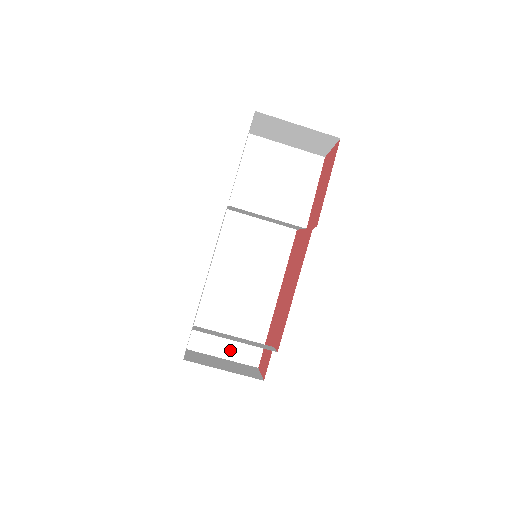
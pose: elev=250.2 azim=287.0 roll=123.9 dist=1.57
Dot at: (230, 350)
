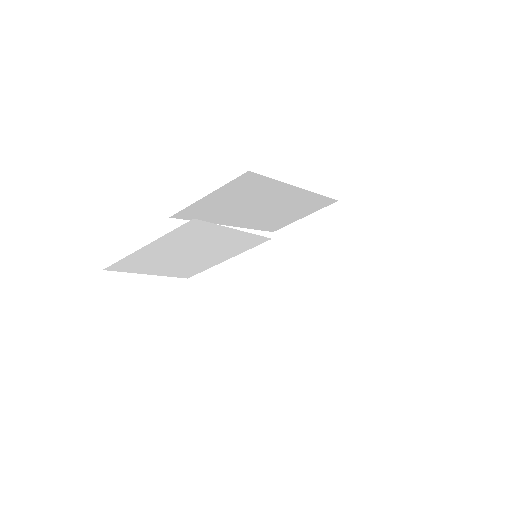
Dot at: (304, 214)
